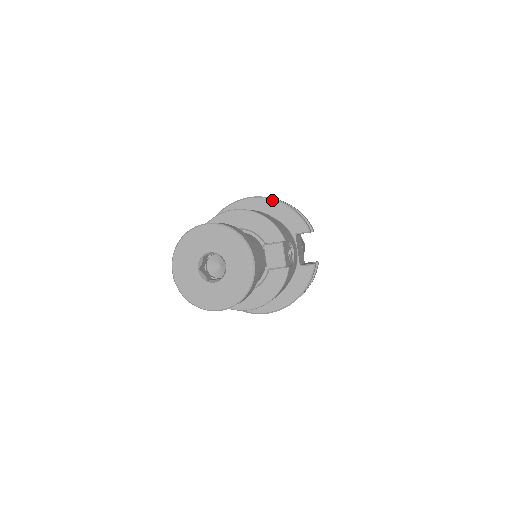
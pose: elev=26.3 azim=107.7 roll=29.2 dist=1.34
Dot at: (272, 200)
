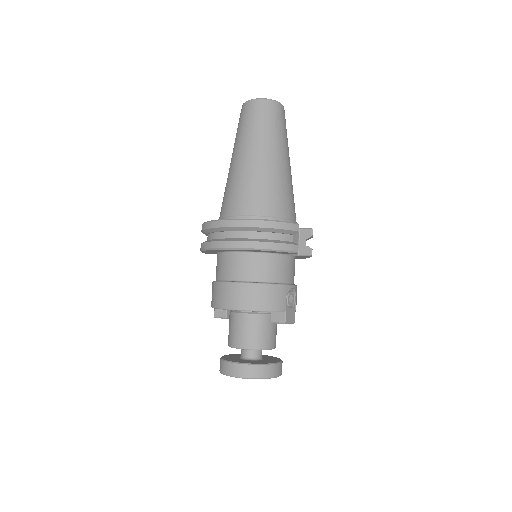
Dot at: (250, 250)
